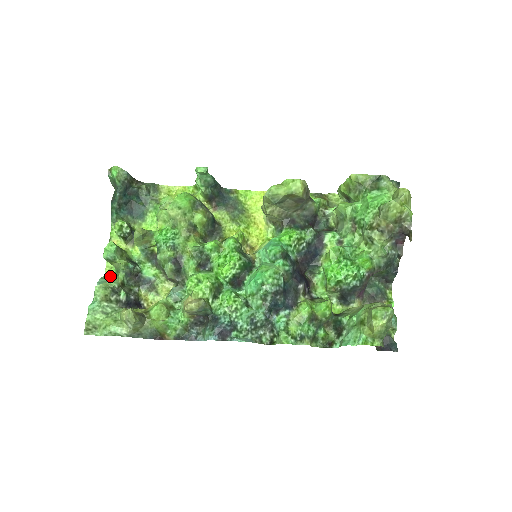
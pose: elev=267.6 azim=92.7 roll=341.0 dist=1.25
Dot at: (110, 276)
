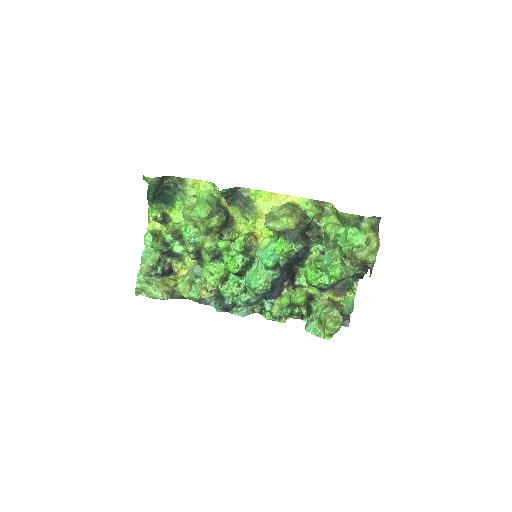
Dot at: (150, 250)
